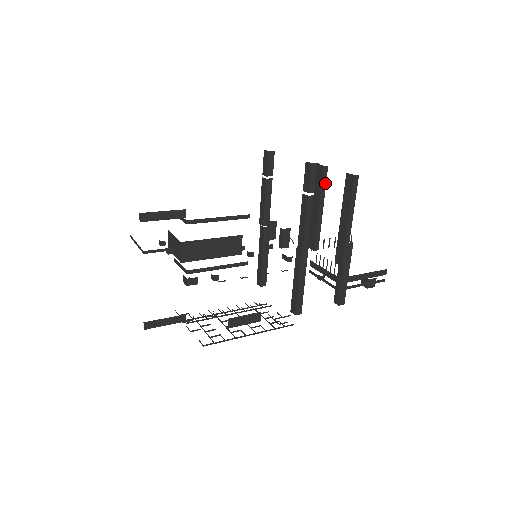
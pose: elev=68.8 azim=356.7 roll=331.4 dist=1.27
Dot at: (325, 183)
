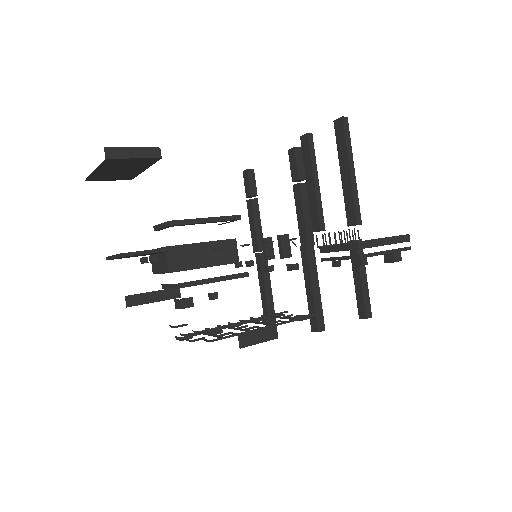
Dot at: (314, 152)
